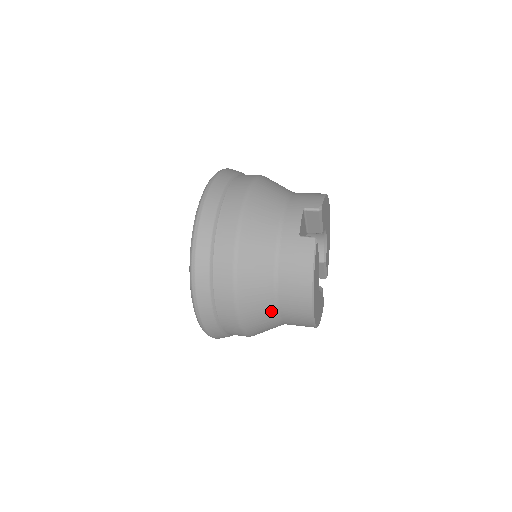
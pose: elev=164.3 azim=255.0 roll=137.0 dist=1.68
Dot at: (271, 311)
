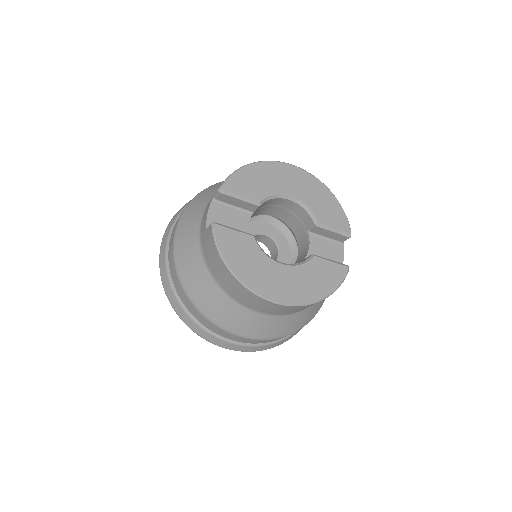
Dot at: (241, 310)
